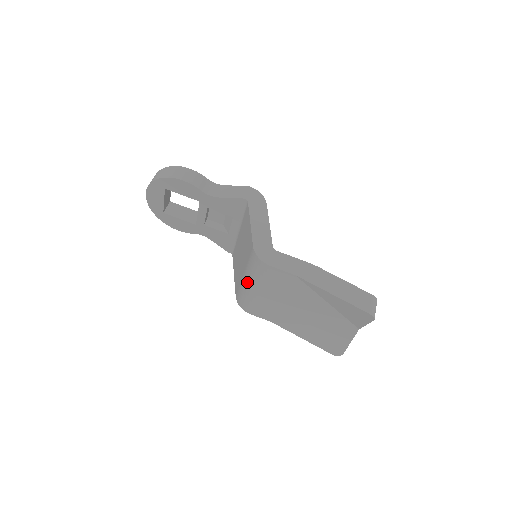
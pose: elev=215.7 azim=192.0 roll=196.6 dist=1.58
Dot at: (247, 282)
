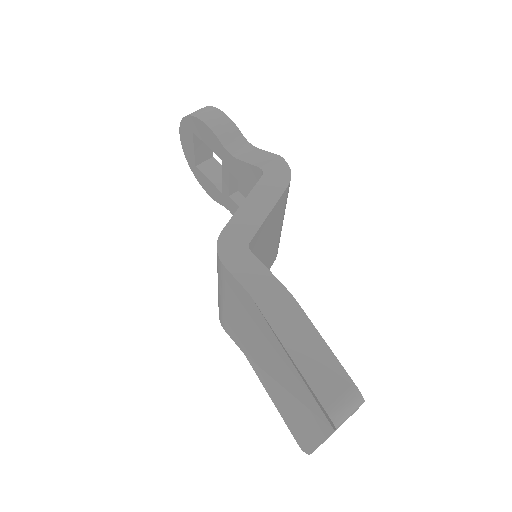
Dot at: occluded
